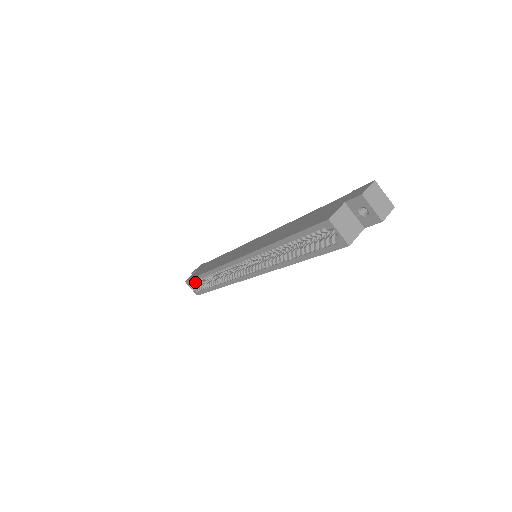
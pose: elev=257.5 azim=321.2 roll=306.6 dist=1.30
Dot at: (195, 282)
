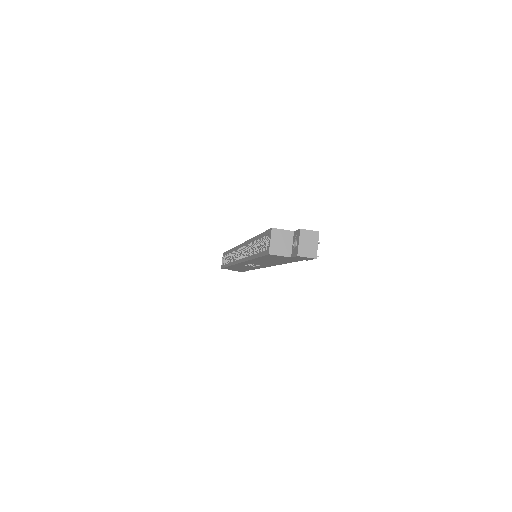
Dot at: (225, 256)
